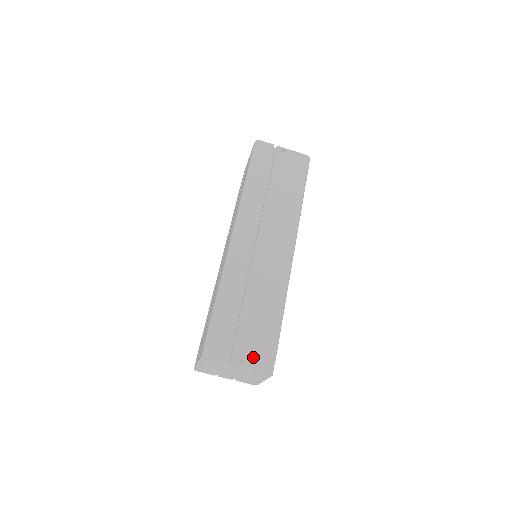
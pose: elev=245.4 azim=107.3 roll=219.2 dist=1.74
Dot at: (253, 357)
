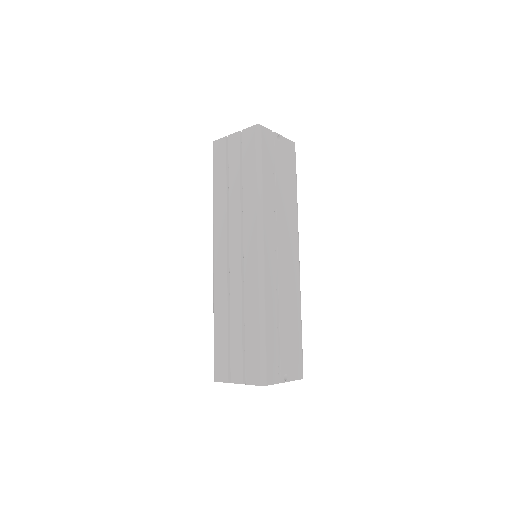
Dot at: (292, 370)
